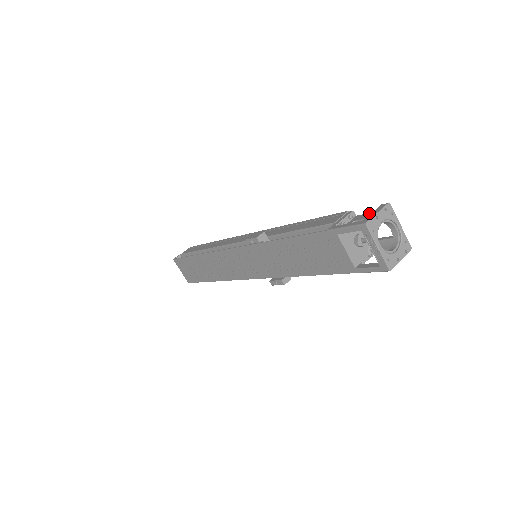
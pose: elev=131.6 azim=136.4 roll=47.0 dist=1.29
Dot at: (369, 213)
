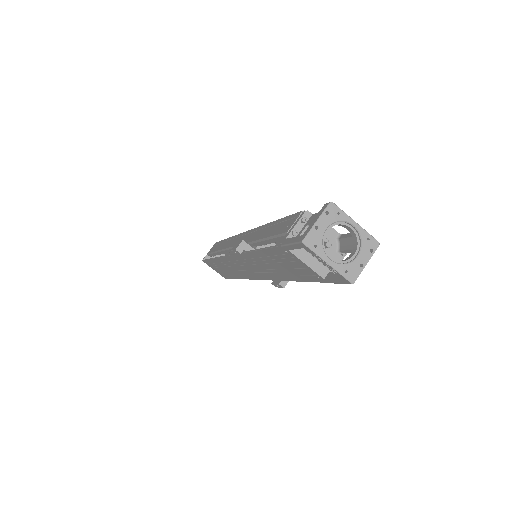
Dot at: occluded
